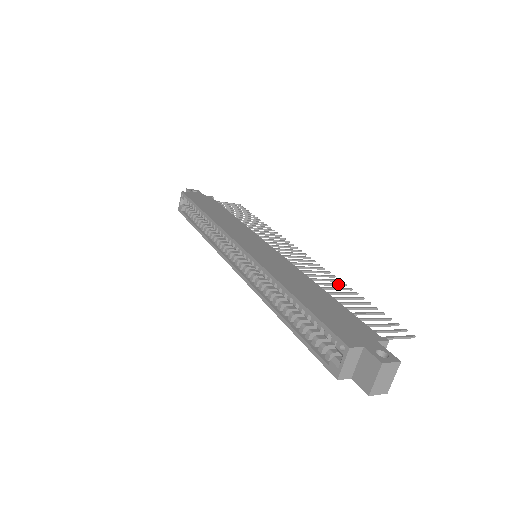
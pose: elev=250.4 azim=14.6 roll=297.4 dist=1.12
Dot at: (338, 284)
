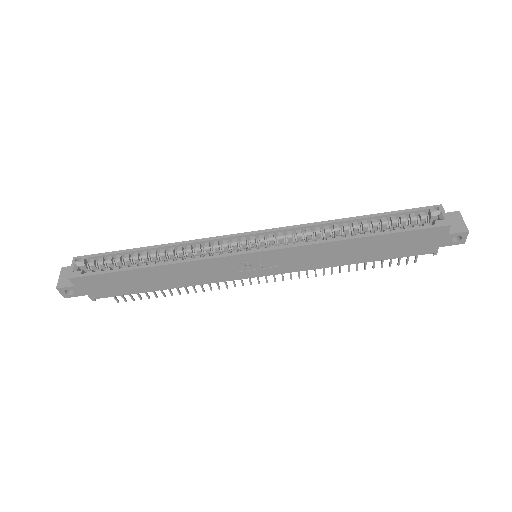
Dot at: (332, 267)
